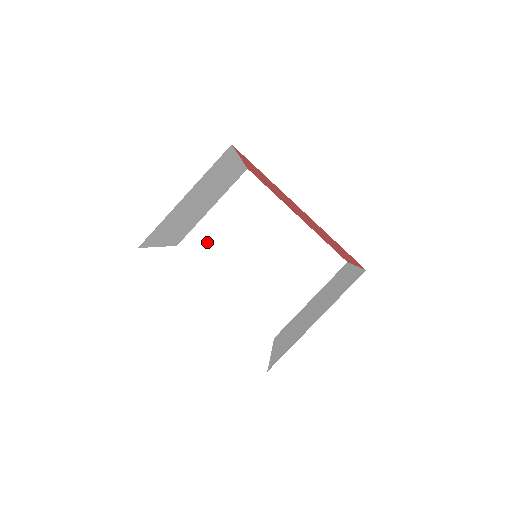
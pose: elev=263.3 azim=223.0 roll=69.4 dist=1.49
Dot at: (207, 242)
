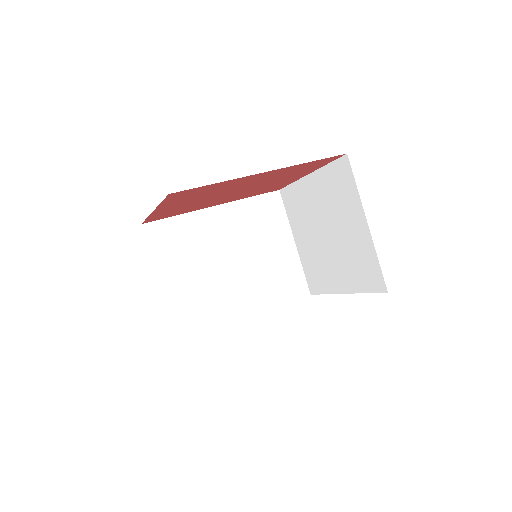
Dot at: (192, 309)
